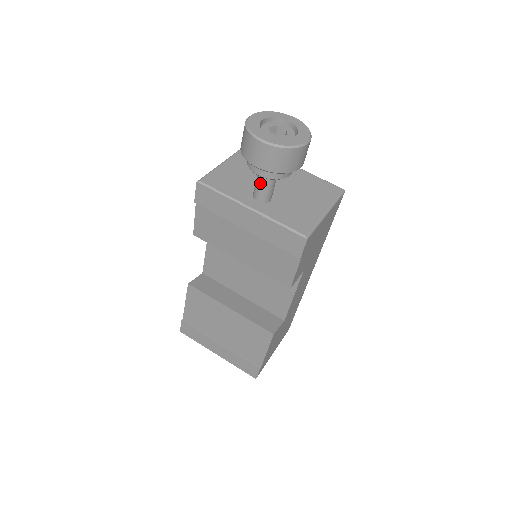
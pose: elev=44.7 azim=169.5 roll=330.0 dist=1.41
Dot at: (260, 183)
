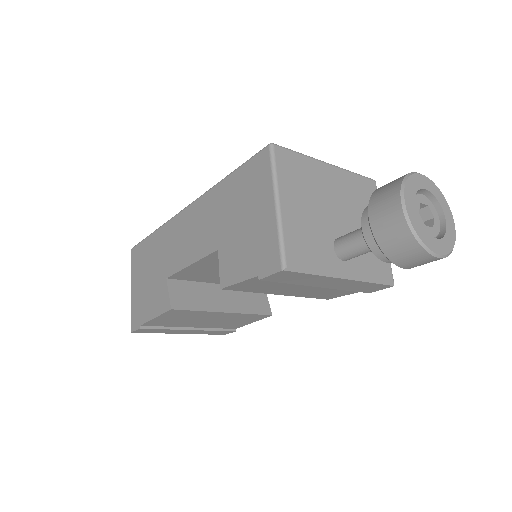
Dot at: (364, 252)
